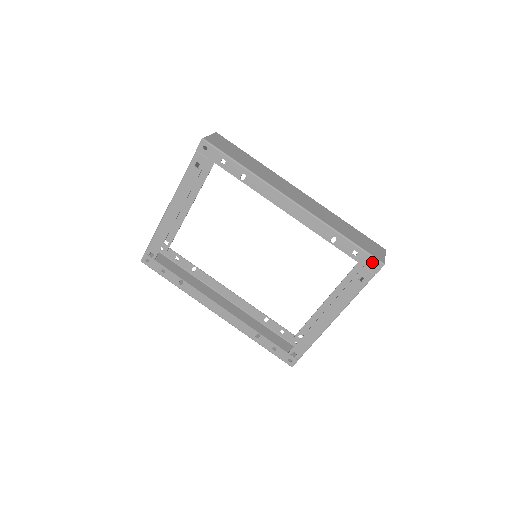
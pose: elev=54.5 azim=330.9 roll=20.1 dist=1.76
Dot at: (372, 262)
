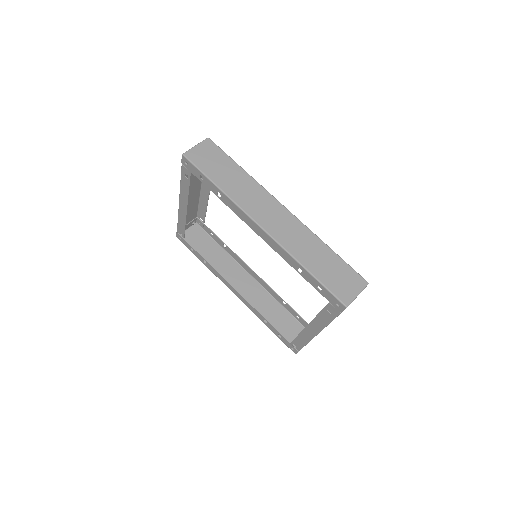
Dot at: (336, 301)
